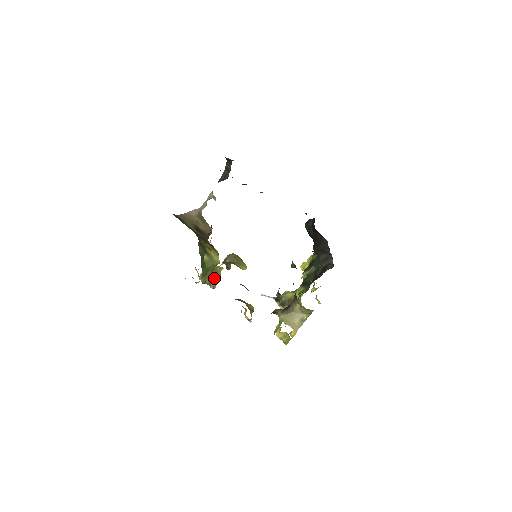
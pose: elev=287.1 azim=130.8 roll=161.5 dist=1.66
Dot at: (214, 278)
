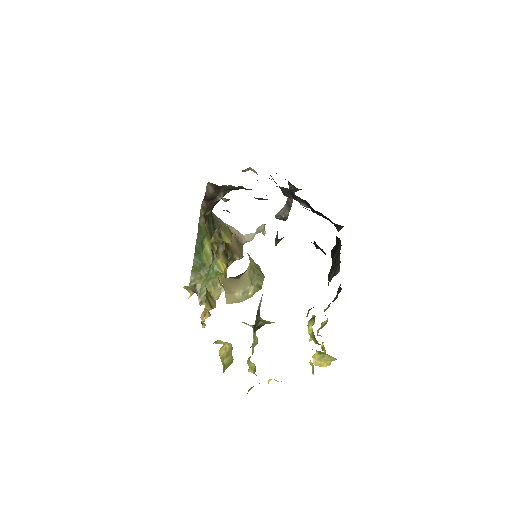
Dot at: (209, 292)
